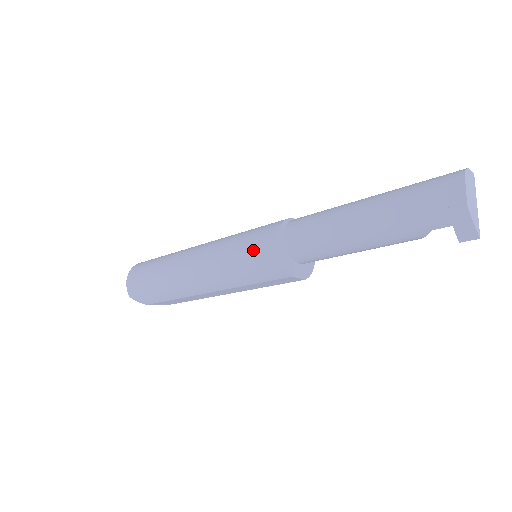
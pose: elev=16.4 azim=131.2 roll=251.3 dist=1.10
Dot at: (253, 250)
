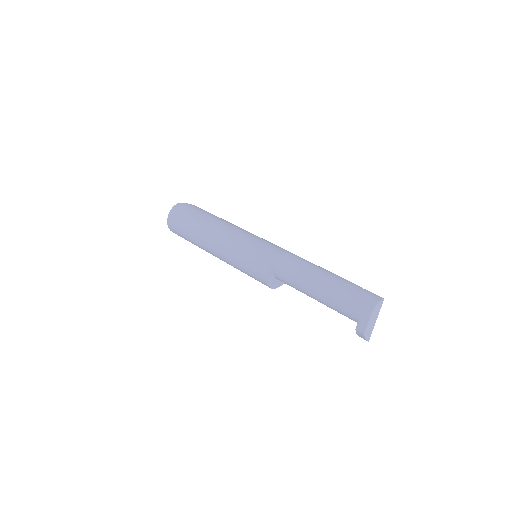
Dot at: (252, 270)
